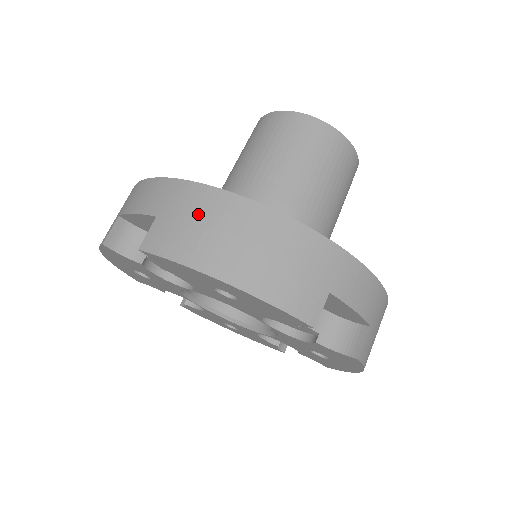
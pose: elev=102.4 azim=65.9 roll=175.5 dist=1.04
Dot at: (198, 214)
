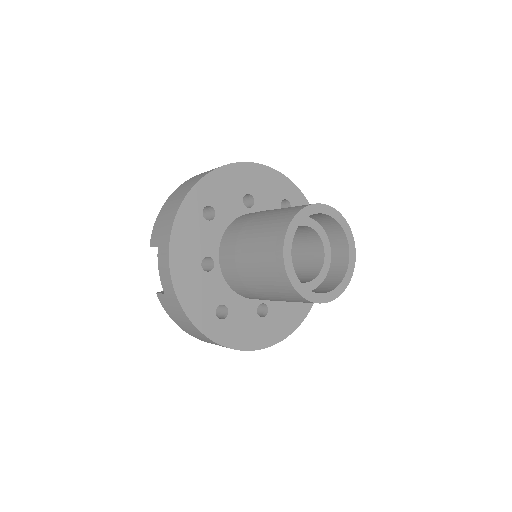
Dot at: (179, 316)
